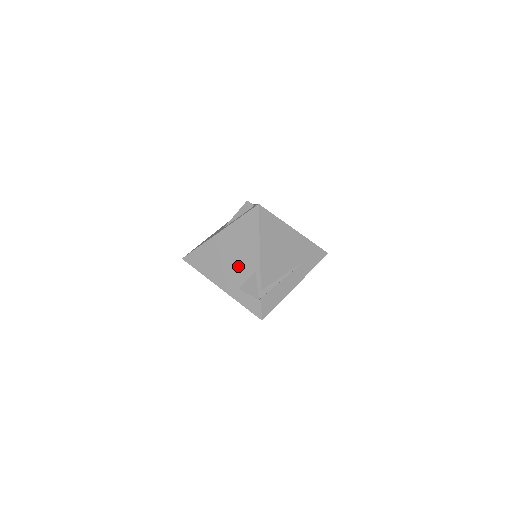
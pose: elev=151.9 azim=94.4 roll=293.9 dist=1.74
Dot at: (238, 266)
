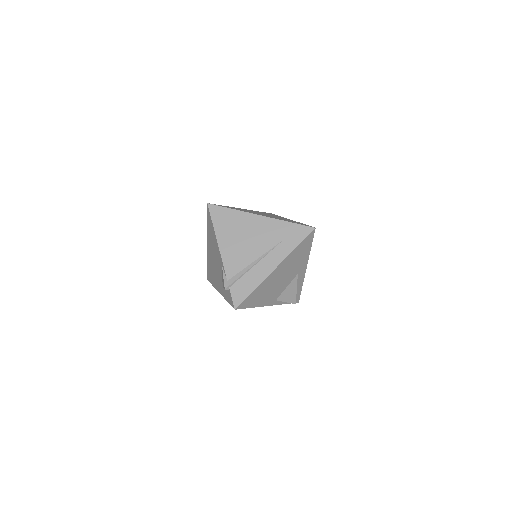
Dot at: (217, 266)
